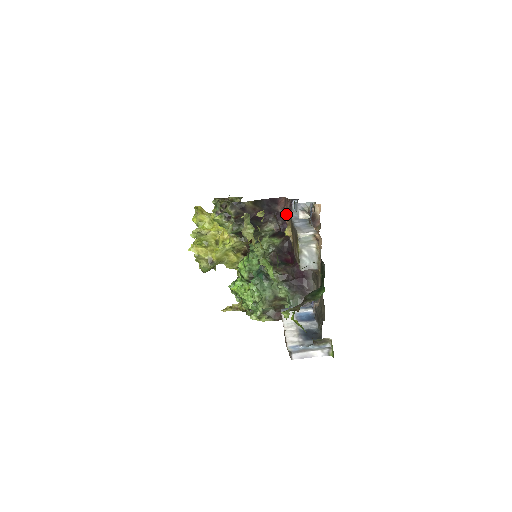
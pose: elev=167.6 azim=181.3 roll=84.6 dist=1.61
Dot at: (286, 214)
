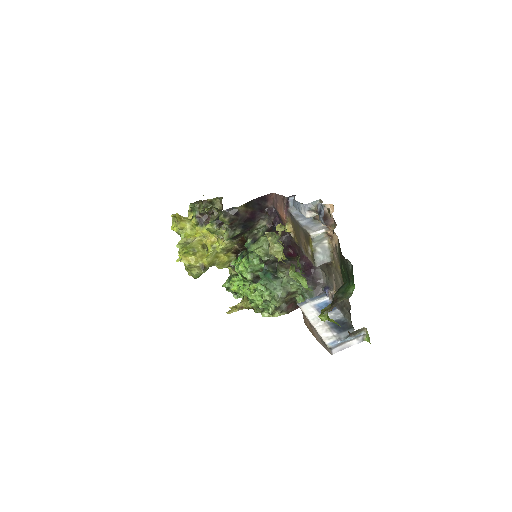
Dot at: (283, 211)
